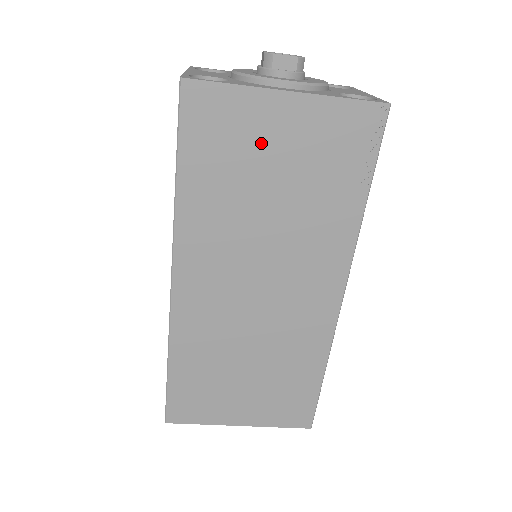
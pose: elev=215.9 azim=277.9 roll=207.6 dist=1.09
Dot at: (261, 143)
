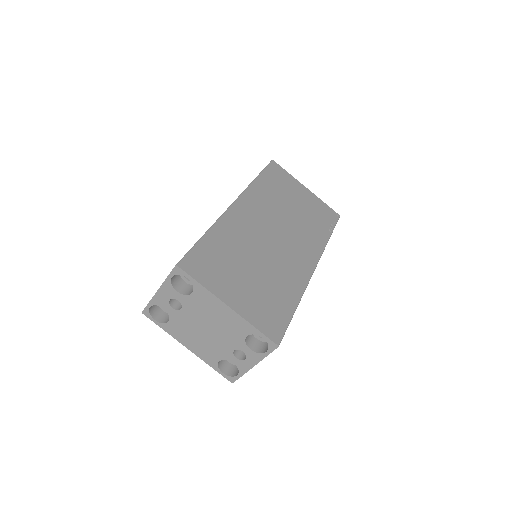
Dot at: (293, 192)
